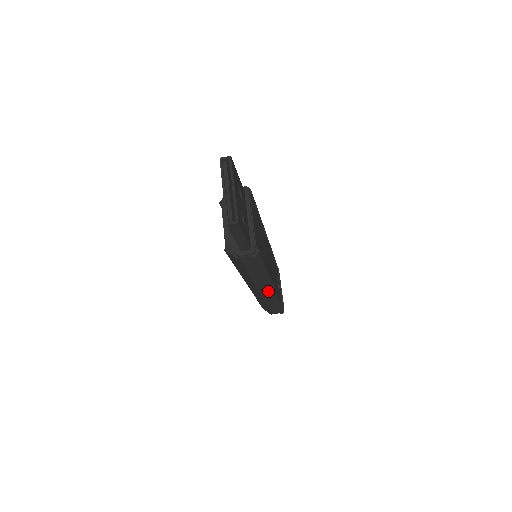
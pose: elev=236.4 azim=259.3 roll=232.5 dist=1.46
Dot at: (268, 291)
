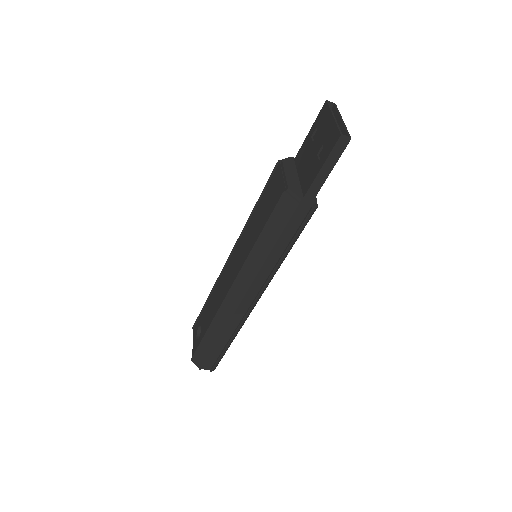
Dot at: (250, 302)
